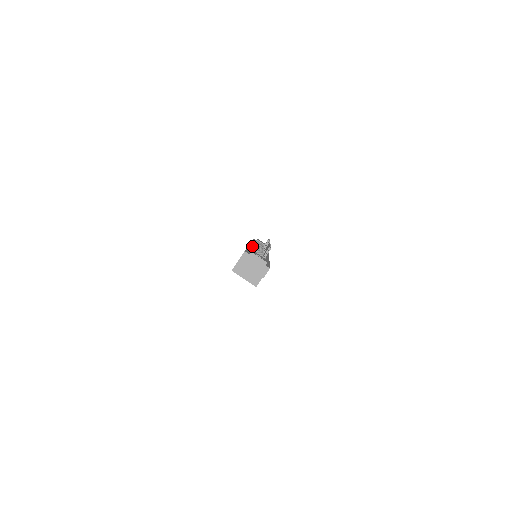
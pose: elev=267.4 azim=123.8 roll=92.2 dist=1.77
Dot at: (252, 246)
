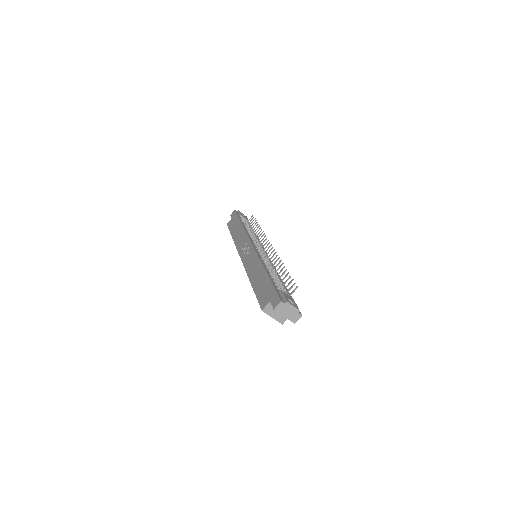
Dot at: (260, 256)
